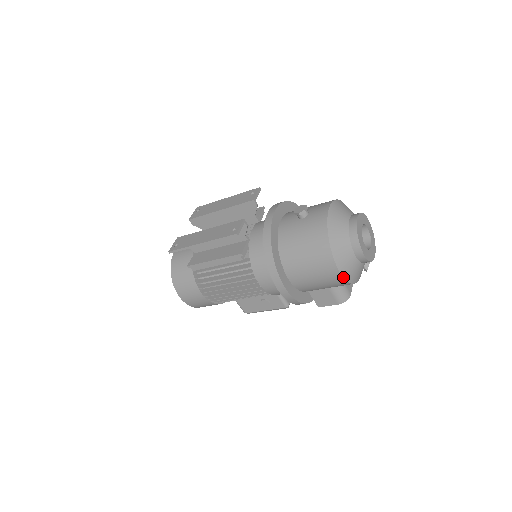
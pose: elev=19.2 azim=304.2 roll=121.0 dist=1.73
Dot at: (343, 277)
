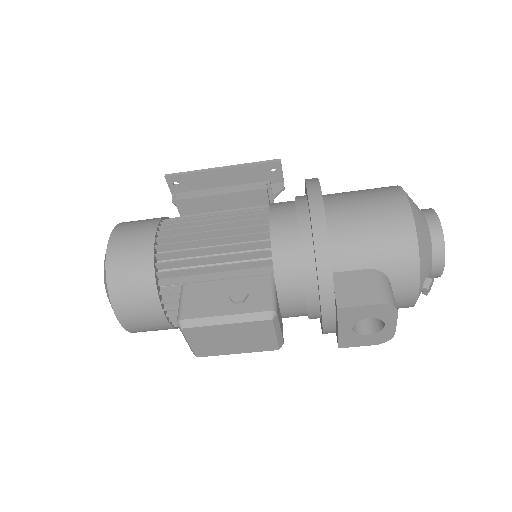
Dot at: (412, 213)
